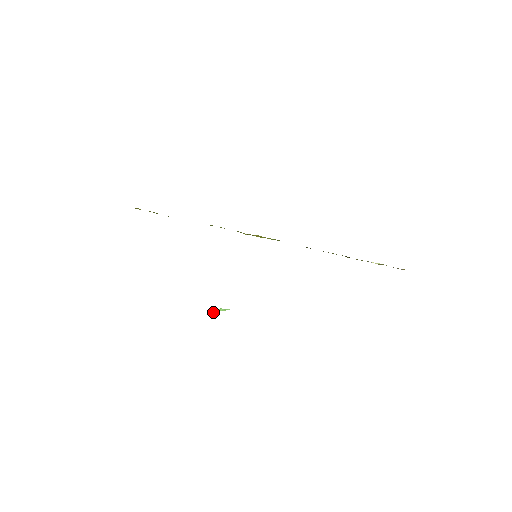
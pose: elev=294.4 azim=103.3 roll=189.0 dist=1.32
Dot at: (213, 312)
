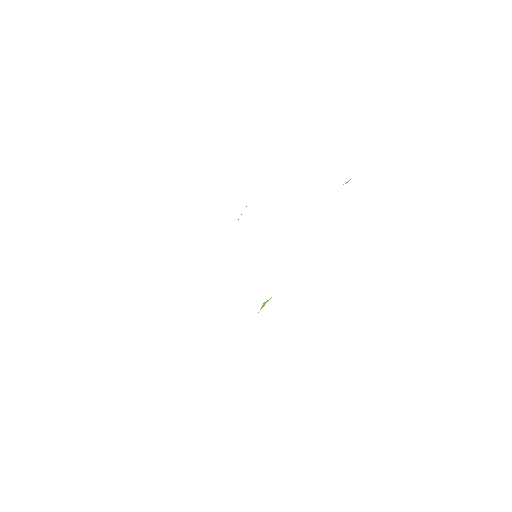
Dot at: occluded
